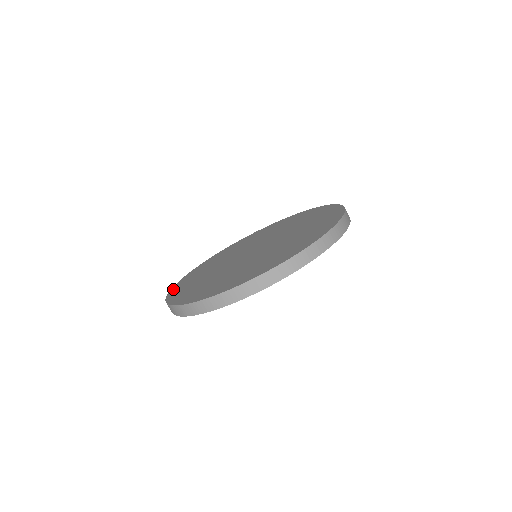
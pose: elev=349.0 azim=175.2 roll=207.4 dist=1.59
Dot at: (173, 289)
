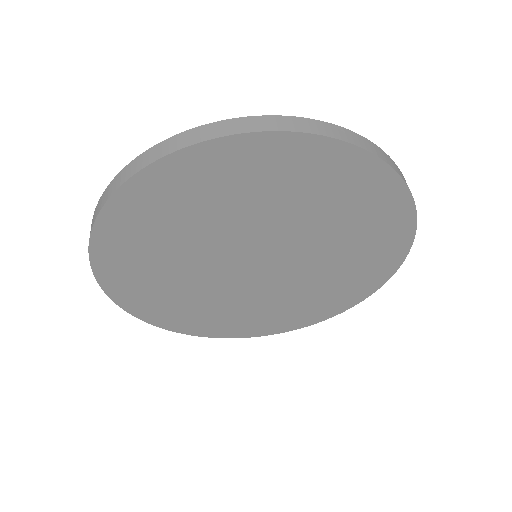
Dot at: occluded
